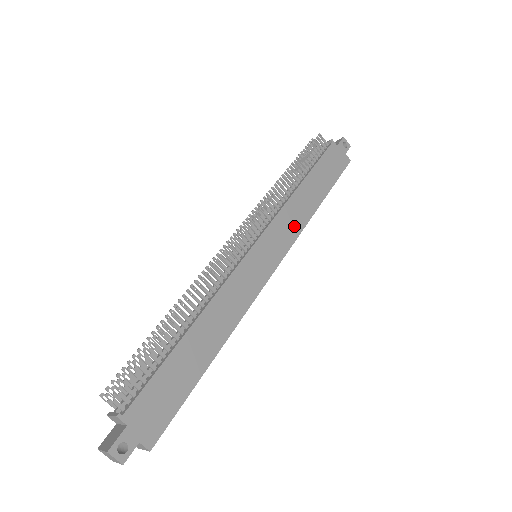
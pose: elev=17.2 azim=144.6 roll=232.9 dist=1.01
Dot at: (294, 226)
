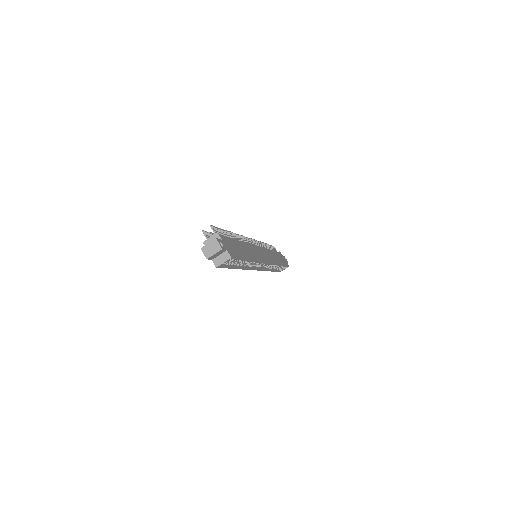
Dot at: (272, 259)
